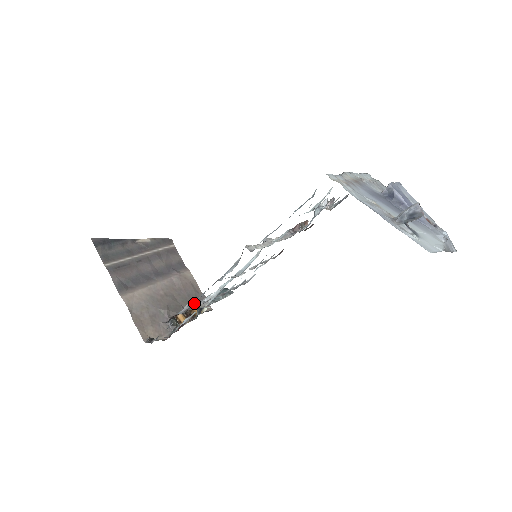
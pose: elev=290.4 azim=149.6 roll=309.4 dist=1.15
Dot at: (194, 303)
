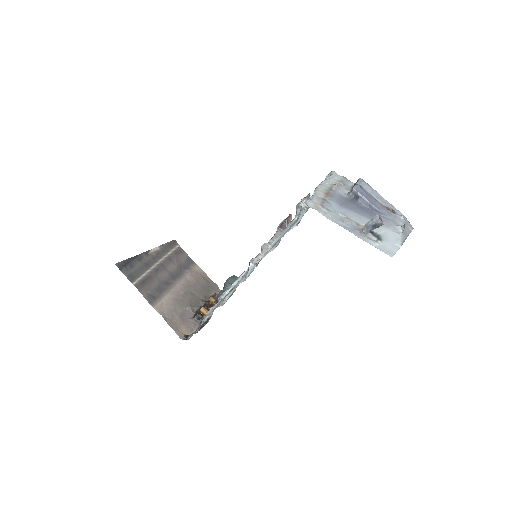
Dot at: (209, 293)
